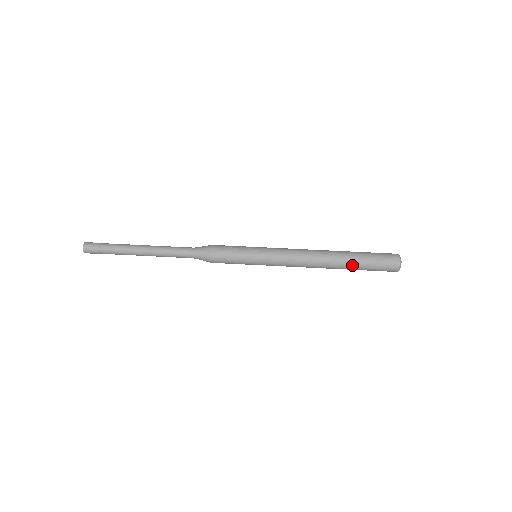
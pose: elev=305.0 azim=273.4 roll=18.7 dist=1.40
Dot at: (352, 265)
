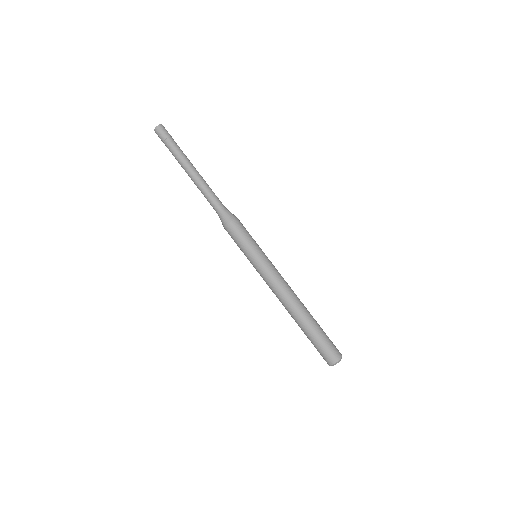
Dot at: (305, 331)
